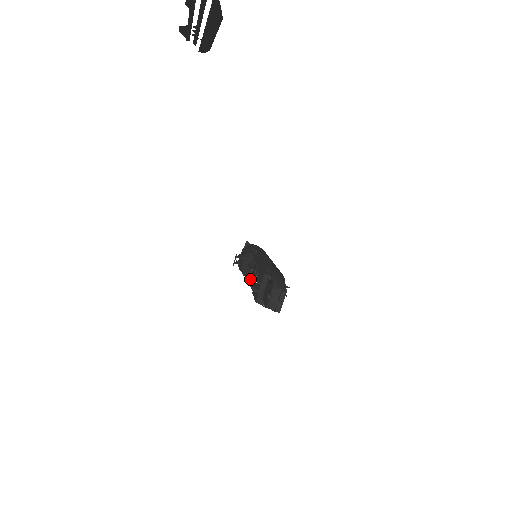
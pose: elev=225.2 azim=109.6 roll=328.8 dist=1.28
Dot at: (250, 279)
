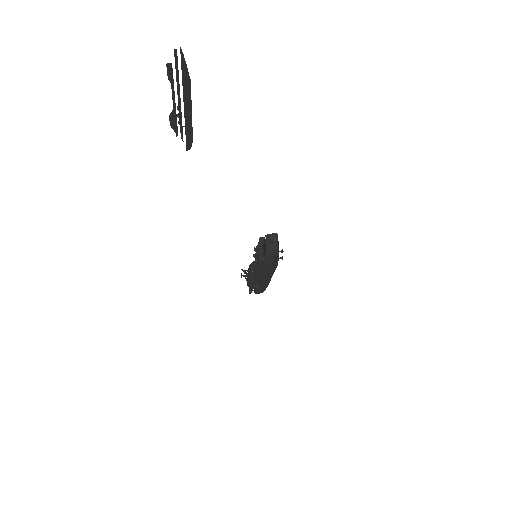
Dot at: occluded
